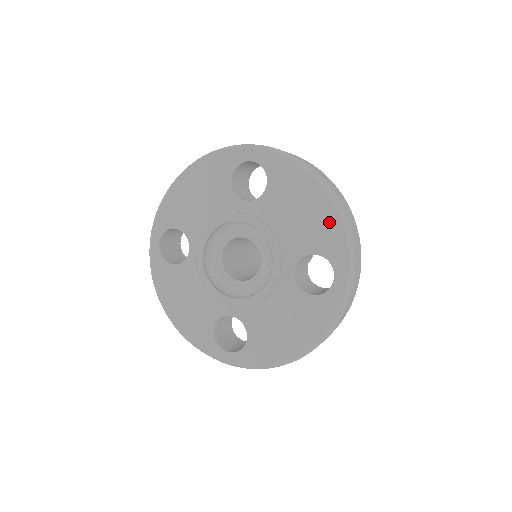
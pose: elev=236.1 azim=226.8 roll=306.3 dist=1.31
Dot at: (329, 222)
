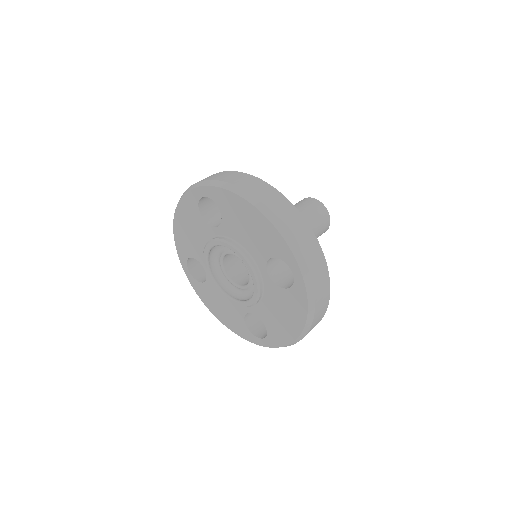
Dot at: (268, 231)
